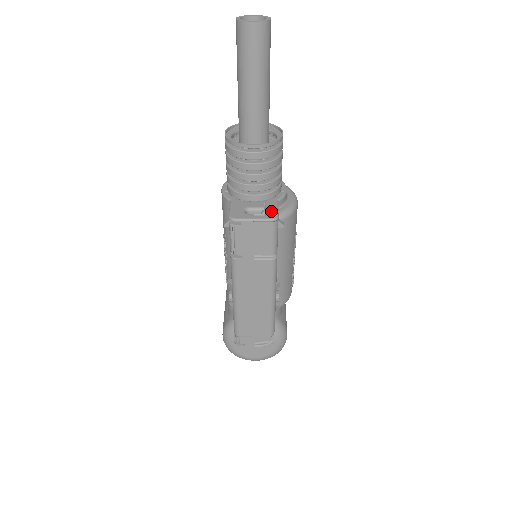
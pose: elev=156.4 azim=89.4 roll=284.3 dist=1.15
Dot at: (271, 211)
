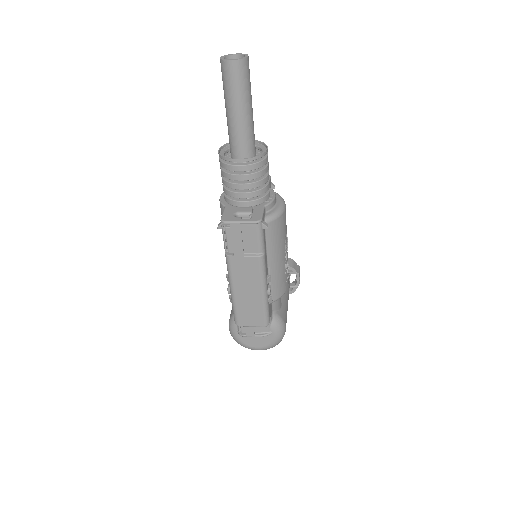
Dot at: (257, 215)
